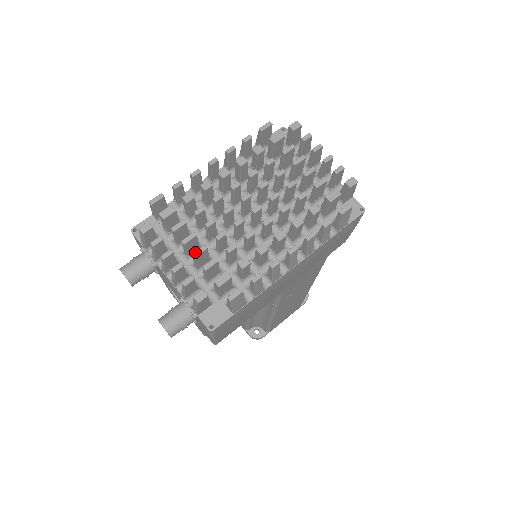
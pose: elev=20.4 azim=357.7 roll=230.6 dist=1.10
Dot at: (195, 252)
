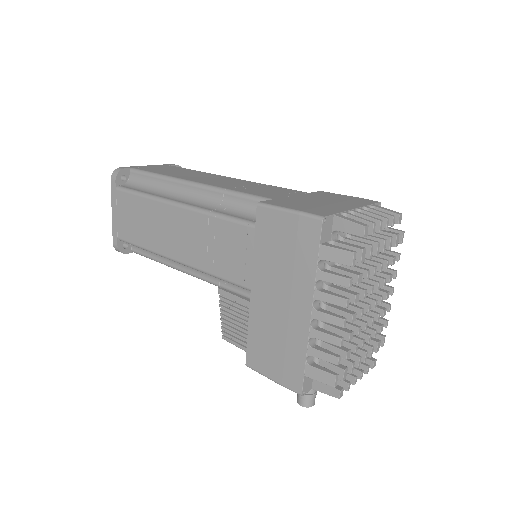
Dot at: (365, 361)
